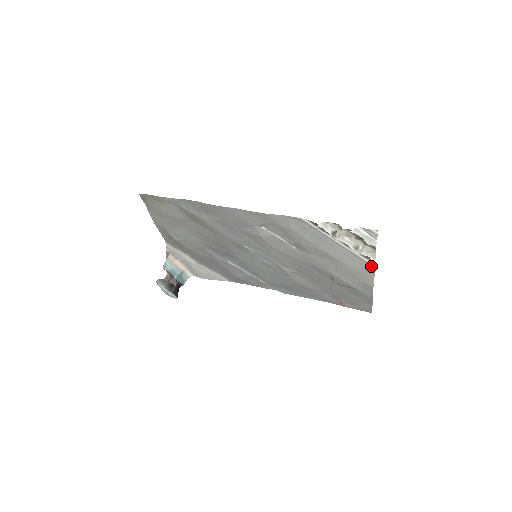
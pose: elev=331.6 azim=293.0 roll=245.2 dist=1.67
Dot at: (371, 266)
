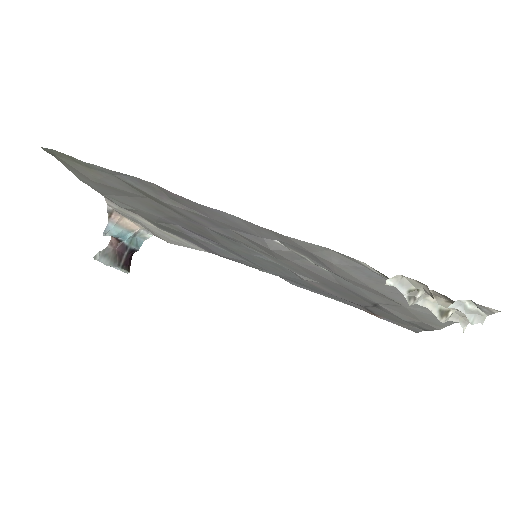
Dot at: occluded
